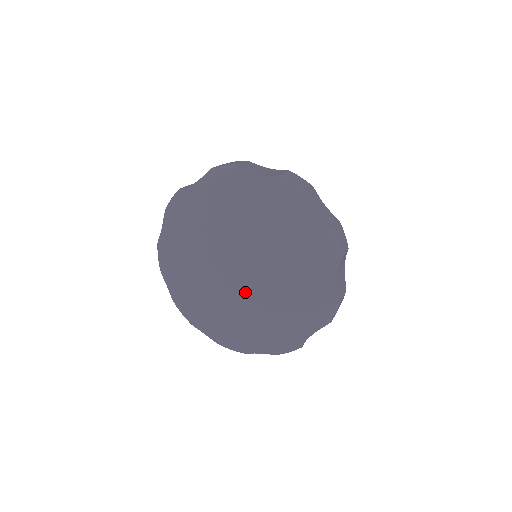
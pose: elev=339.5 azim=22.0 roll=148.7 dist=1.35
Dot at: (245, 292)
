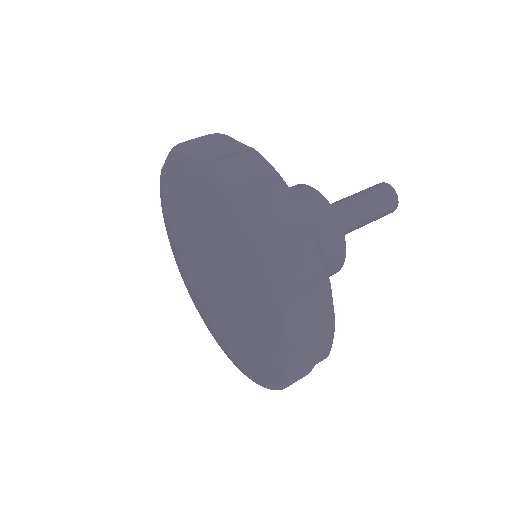
Dot at: (210, 306)
